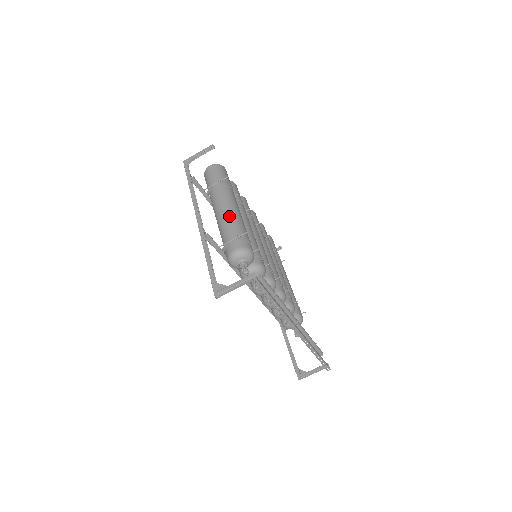
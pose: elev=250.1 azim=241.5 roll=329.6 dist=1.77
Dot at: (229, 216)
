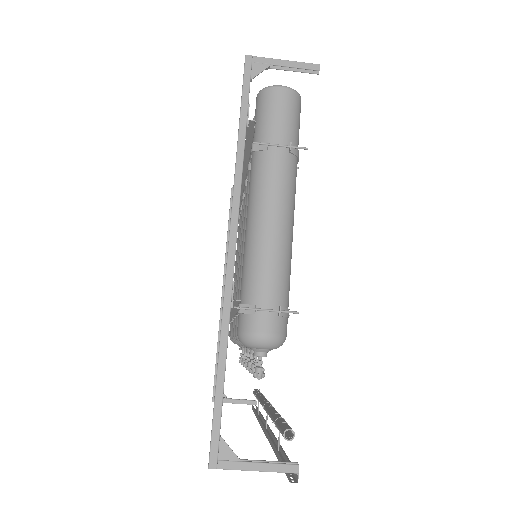
Dot at: (279, 246)
